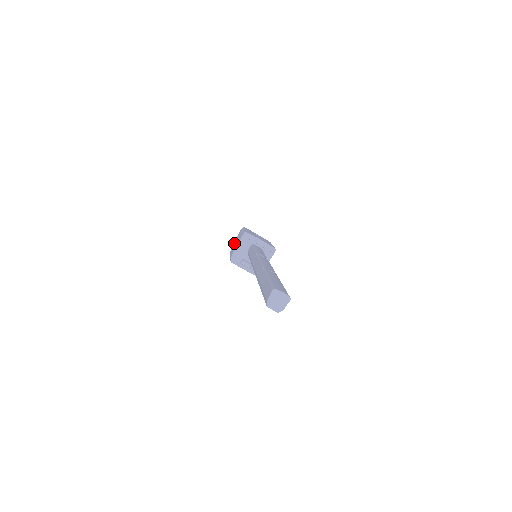
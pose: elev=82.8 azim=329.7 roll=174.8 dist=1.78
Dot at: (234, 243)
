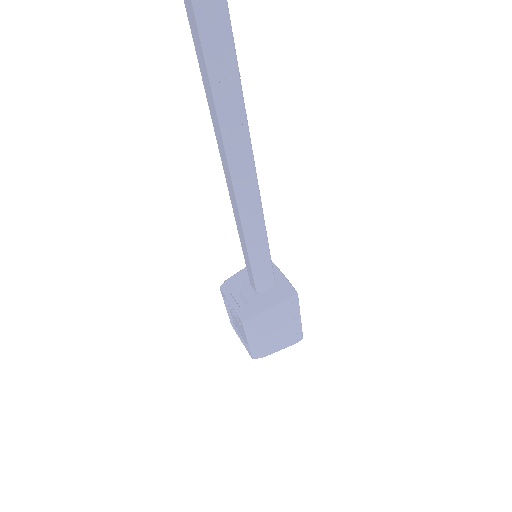
Dot at: occluded
